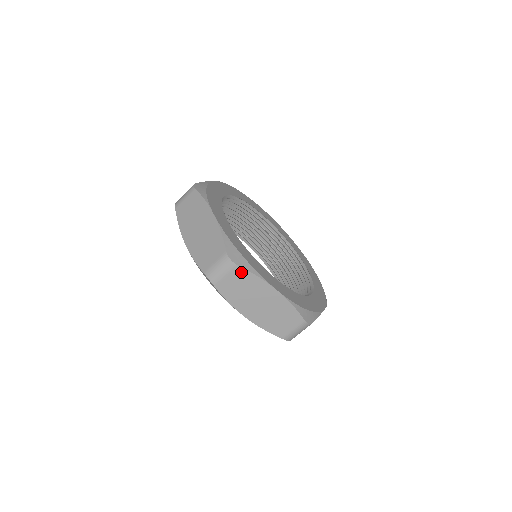
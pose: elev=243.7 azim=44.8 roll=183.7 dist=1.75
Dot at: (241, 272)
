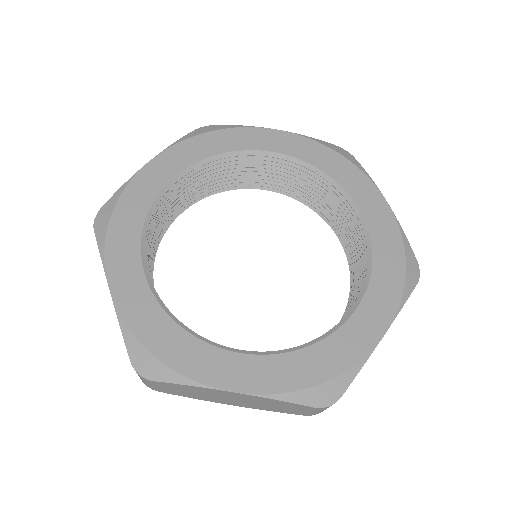
Dot at: (165, 384)
